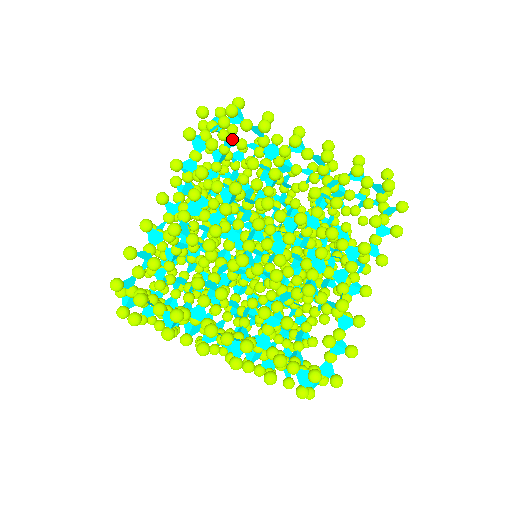
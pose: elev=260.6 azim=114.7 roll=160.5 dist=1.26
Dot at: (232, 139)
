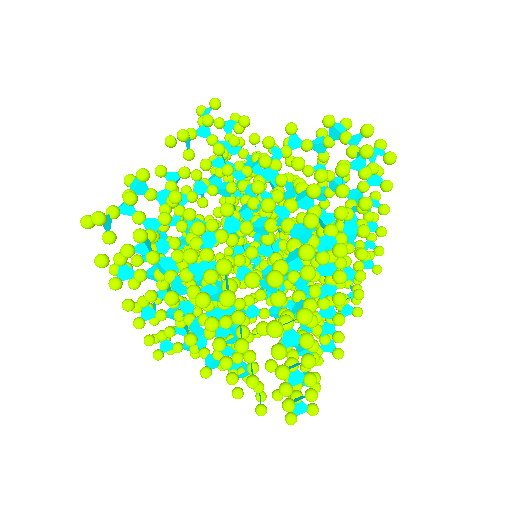
Dot at: occluded
